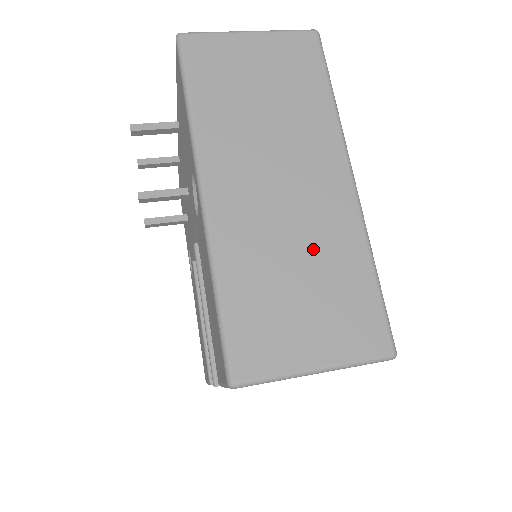
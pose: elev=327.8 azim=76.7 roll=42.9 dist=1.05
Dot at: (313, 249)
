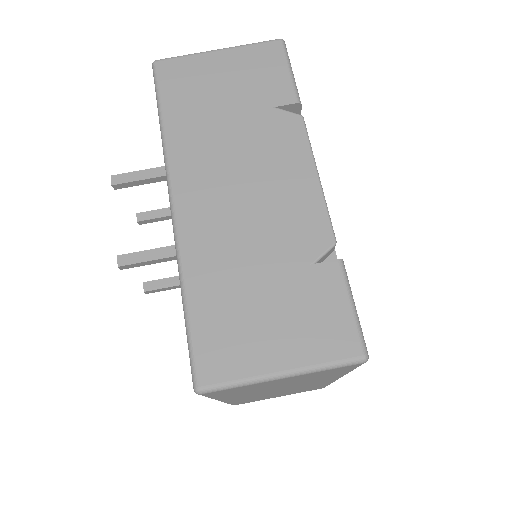
Dot at: occluded
